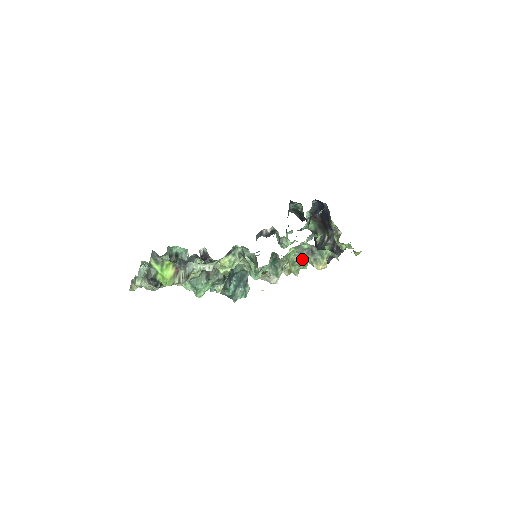
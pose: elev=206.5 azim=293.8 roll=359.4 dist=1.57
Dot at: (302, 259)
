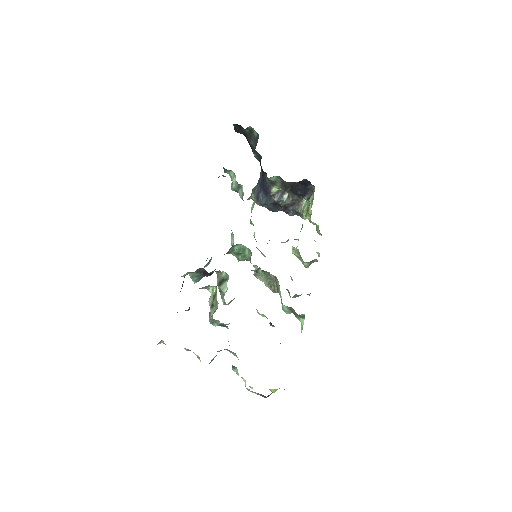
Dot at: (282, 242)
